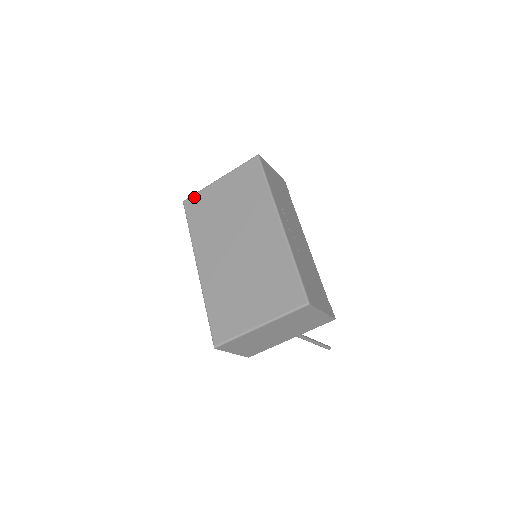
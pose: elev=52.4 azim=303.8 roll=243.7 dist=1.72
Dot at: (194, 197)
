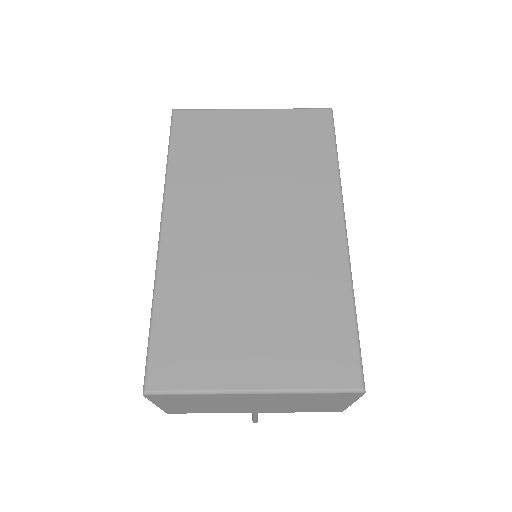
Dot at: (197, 113)
